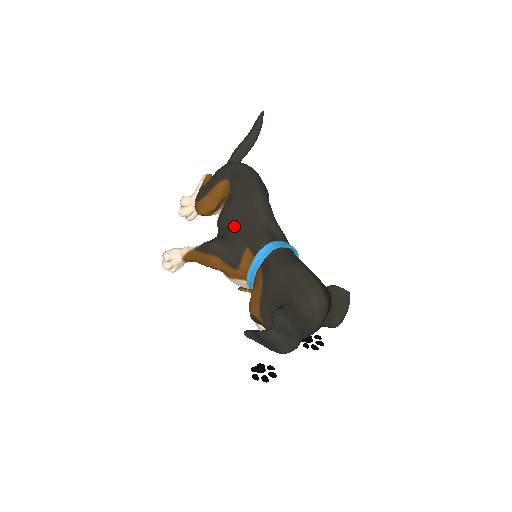
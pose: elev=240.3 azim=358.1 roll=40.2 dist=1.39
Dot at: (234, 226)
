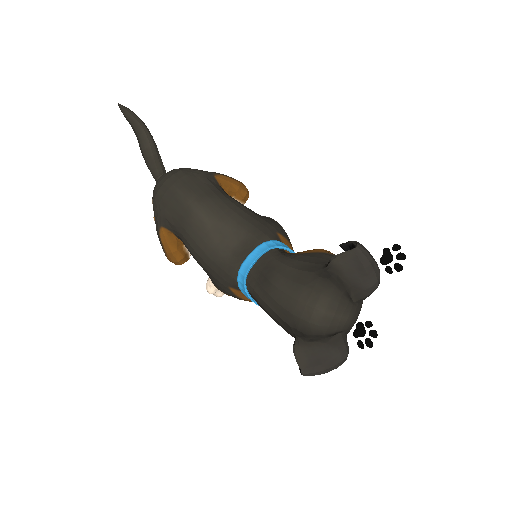
Dot at: (205, 270)
